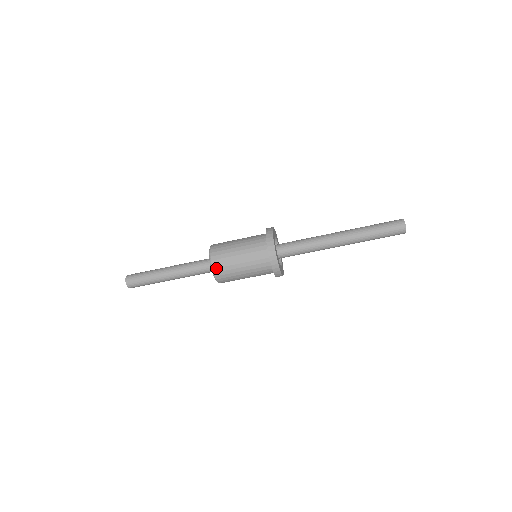
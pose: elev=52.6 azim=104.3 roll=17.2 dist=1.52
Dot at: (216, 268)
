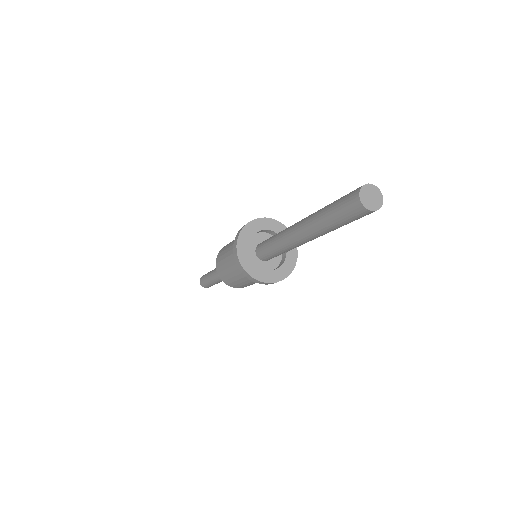
Dot at: (221, 277)
